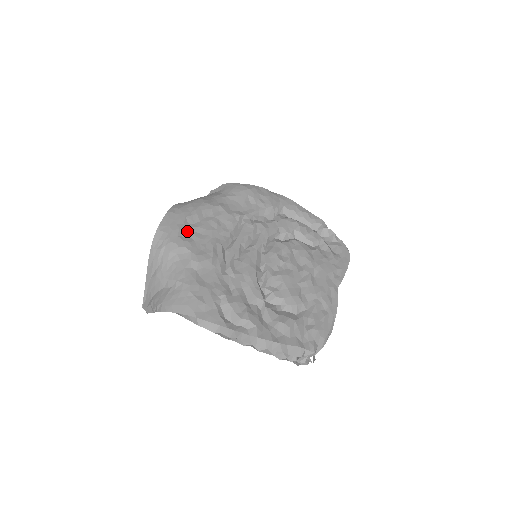
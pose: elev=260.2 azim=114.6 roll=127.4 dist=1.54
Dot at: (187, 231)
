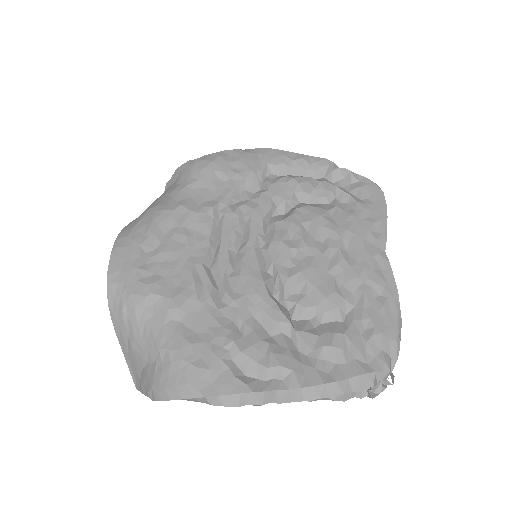
Dot at: (148, 266)
